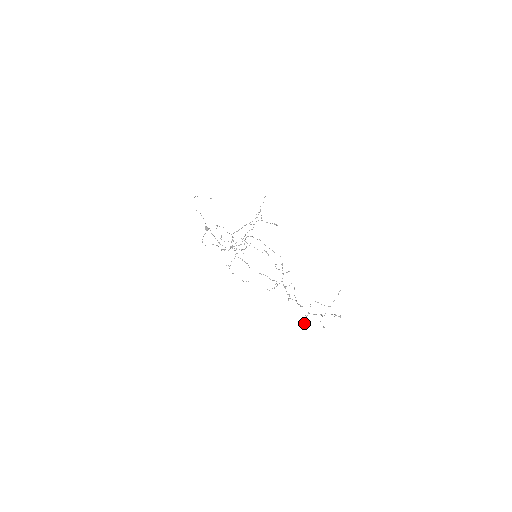
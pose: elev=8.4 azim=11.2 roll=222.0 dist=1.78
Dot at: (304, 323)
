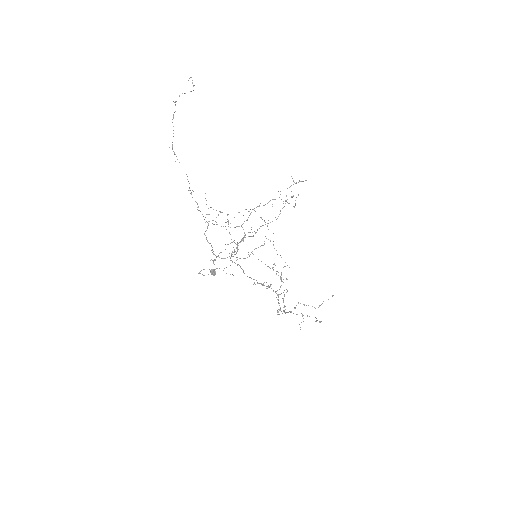
Dot at: occluded
